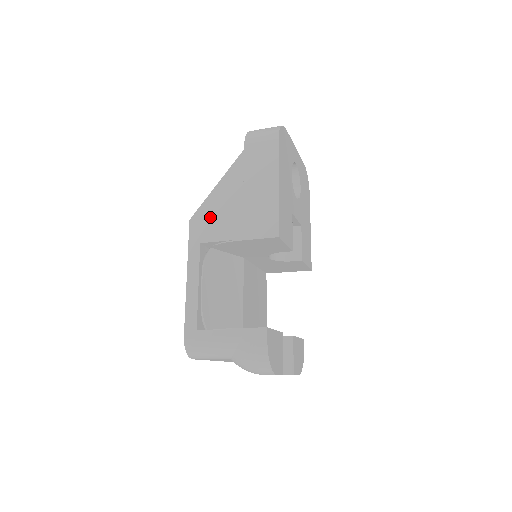
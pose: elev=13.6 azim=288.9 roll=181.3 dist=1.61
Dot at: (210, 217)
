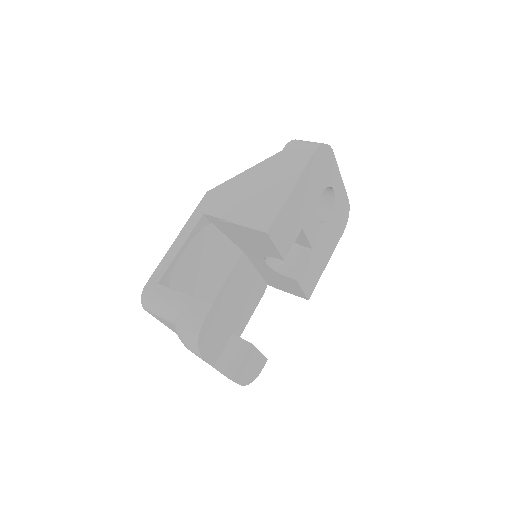
Dot at: (223, 195)
